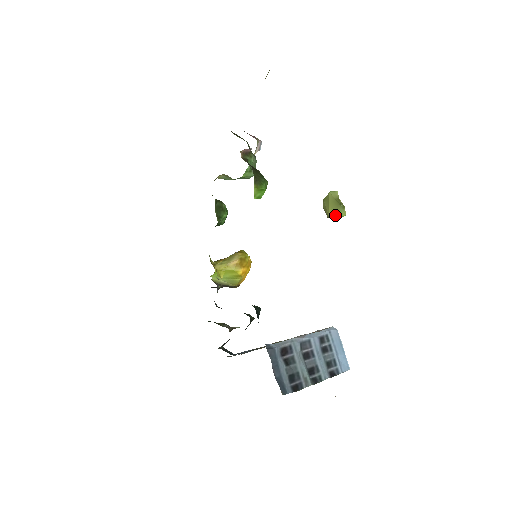
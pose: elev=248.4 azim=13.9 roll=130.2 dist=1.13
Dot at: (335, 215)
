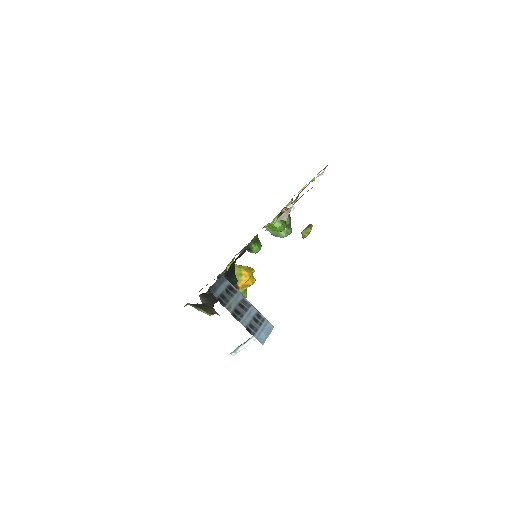
Dot at: (305, 231)
